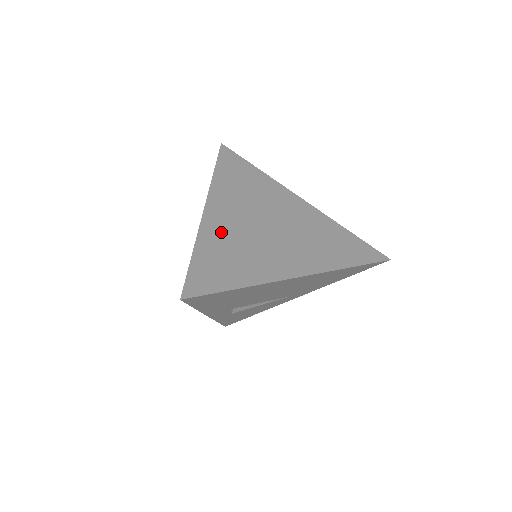
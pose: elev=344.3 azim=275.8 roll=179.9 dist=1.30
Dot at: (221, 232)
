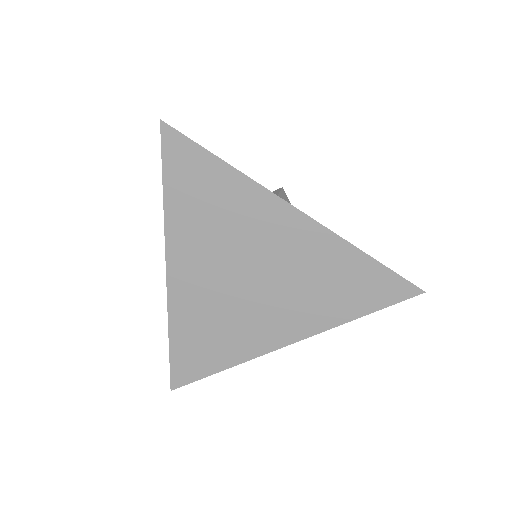
Dot at: (192, 306)
